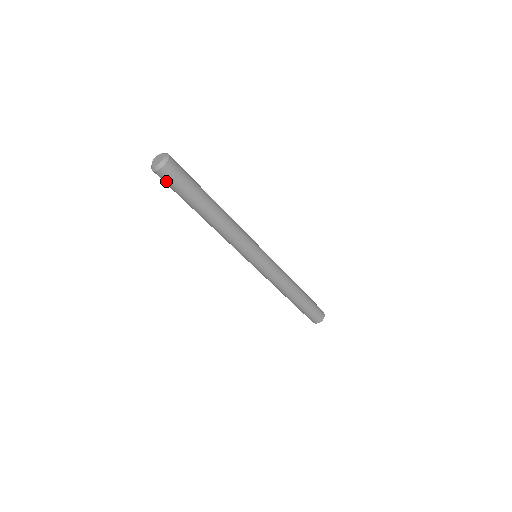
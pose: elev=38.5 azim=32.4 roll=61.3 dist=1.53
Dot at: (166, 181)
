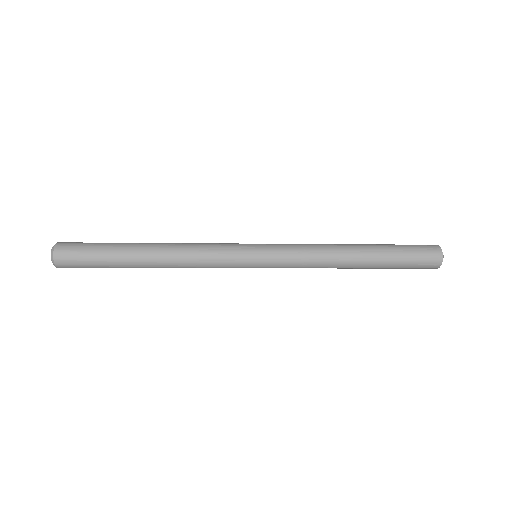
Dot at: occluded
